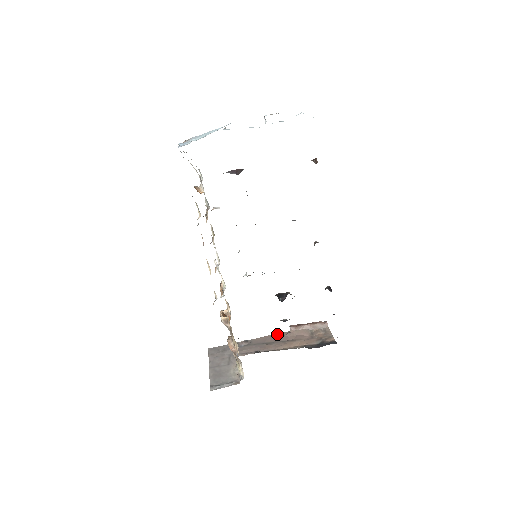
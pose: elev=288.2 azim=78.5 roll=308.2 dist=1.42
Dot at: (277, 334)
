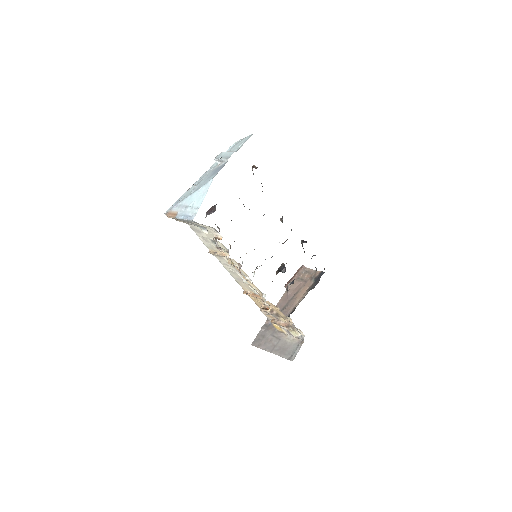
Dot at: (282, 298)
